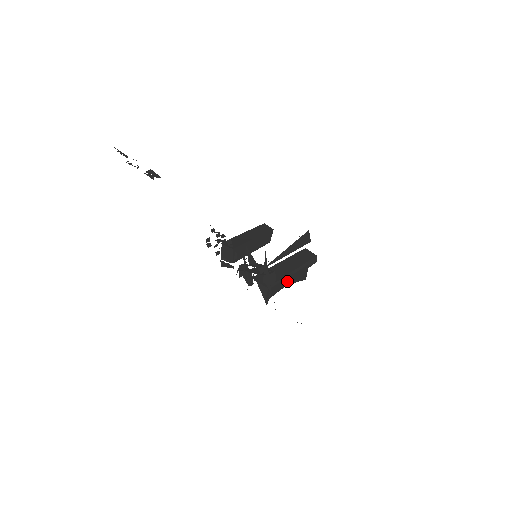
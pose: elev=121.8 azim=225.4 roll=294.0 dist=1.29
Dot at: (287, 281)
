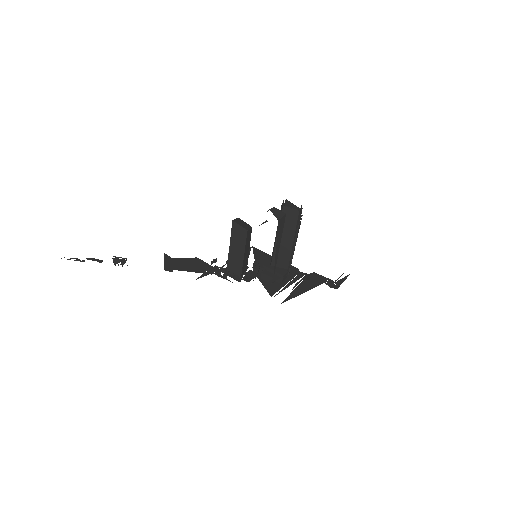
Dot at: (293, 253)
